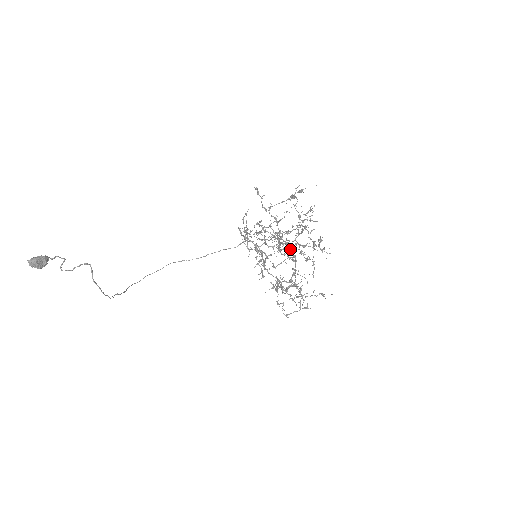
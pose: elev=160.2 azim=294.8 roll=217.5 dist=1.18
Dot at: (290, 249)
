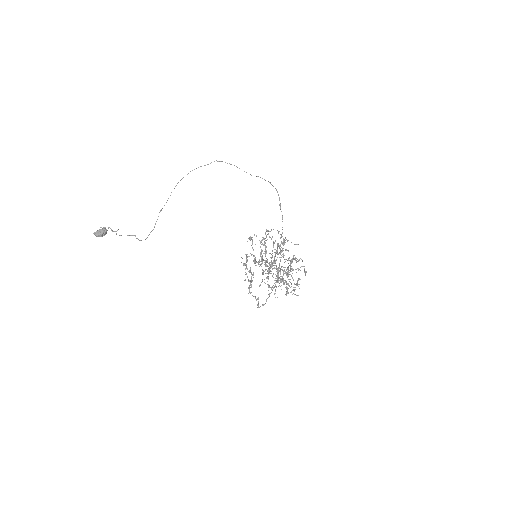
Dot at: occluded
